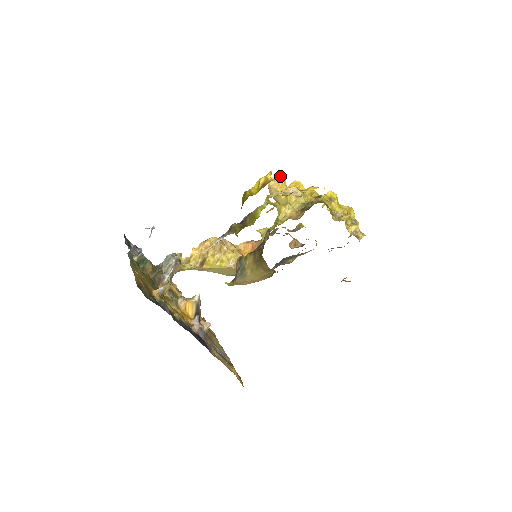
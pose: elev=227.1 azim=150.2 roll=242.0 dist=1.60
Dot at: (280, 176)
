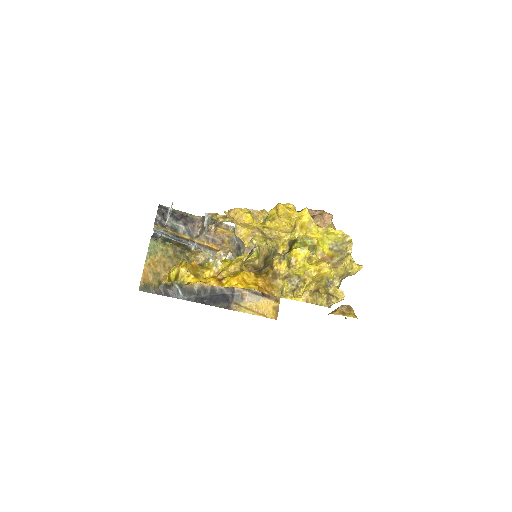
Dot at: (246, 213)
